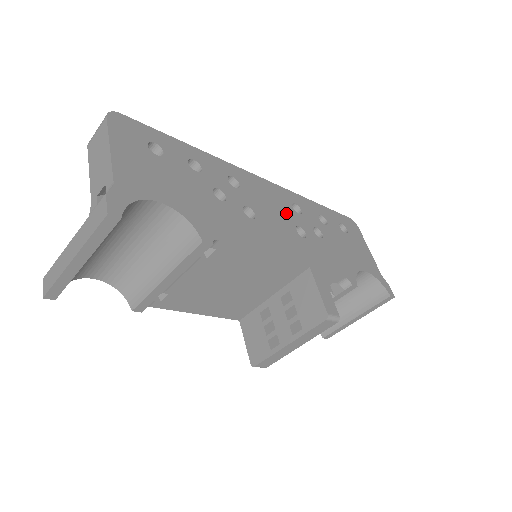
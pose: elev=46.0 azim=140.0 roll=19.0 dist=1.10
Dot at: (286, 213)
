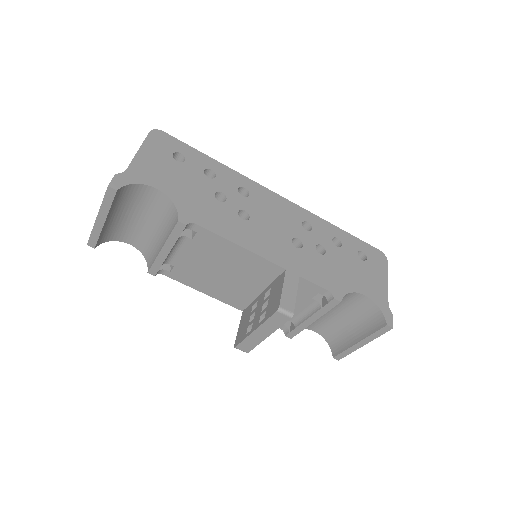
Dot at: (290, 226)
